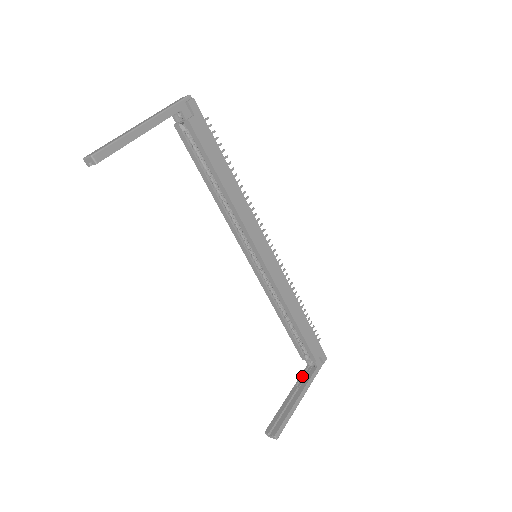
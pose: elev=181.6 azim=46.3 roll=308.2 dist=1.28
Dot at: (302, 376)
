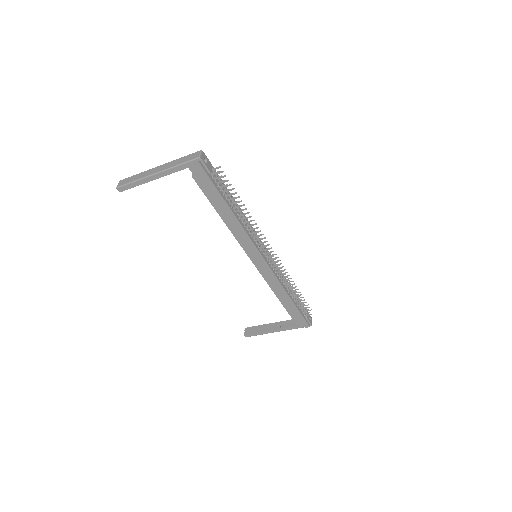
Dot at: (289, 321)
